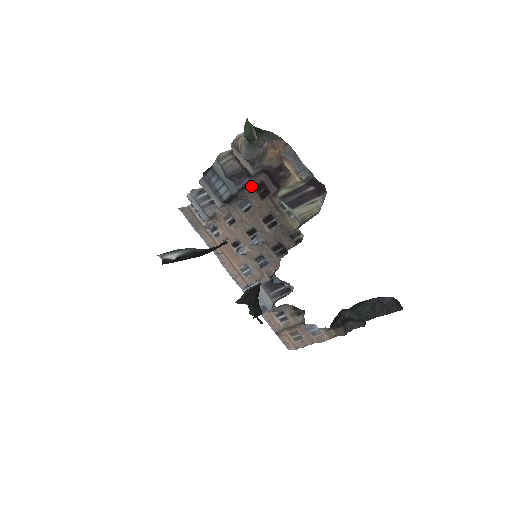
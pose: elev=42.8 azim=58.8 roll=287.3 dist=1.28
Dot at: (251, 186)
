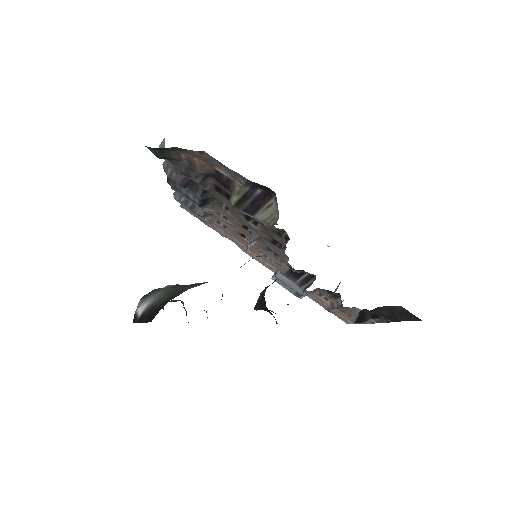
Dot at: occluded
